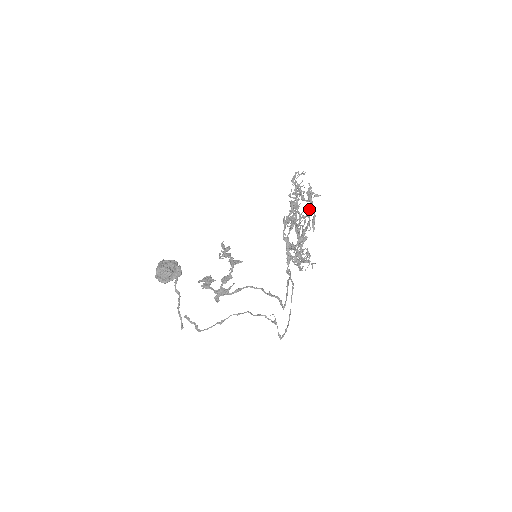
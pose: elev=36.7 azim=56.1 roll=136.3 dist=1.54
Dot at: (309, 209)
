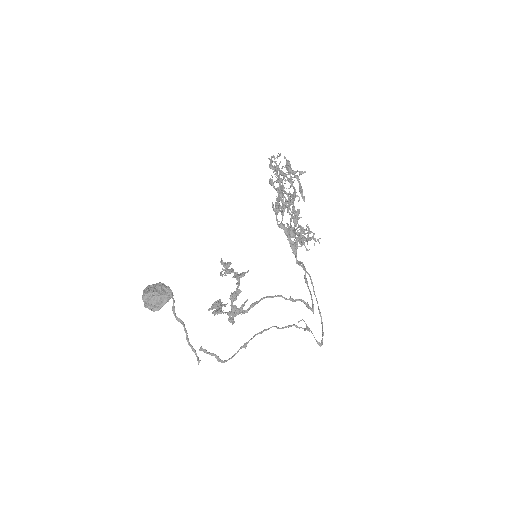
Dot at: (290, 179)
